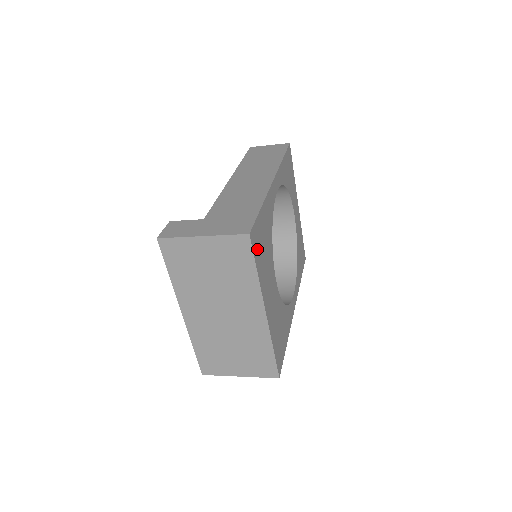
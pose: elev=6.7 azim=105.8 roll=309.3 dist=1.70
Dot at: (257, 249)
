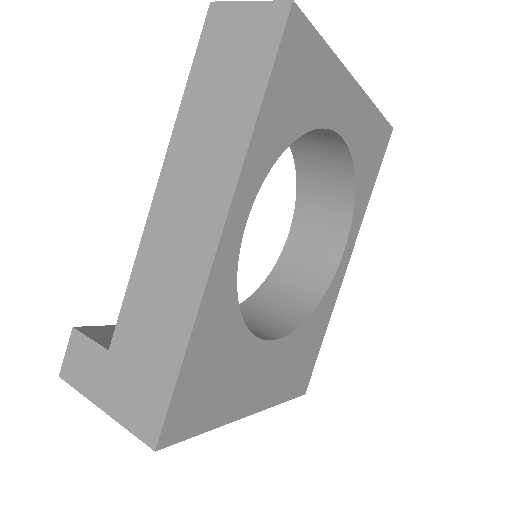
Dot at: (192, 418)
